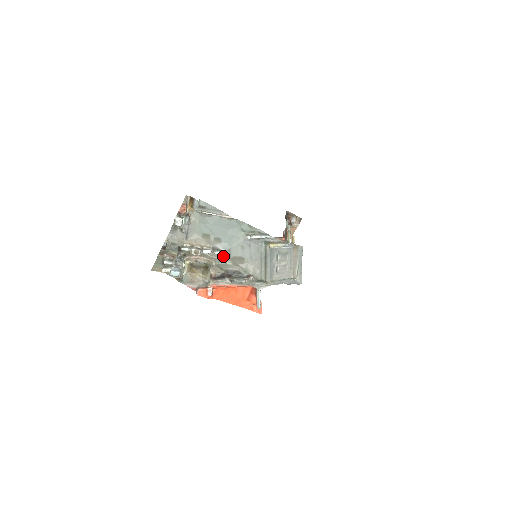
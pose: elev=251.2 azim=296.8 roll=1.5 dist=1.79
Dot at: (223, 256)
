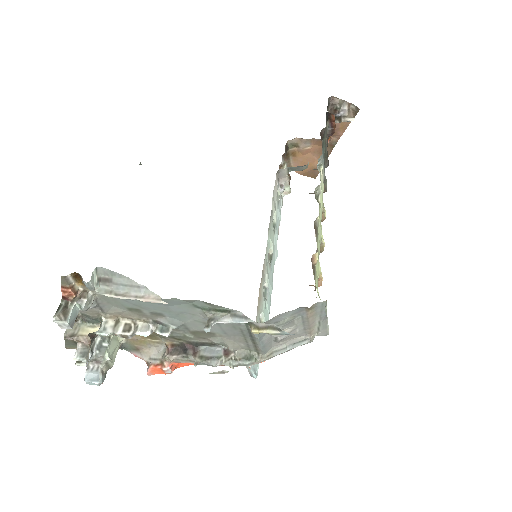
Dot at: (175, 330)
